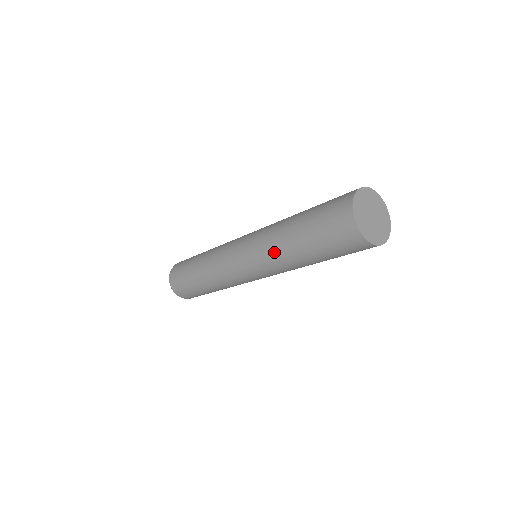
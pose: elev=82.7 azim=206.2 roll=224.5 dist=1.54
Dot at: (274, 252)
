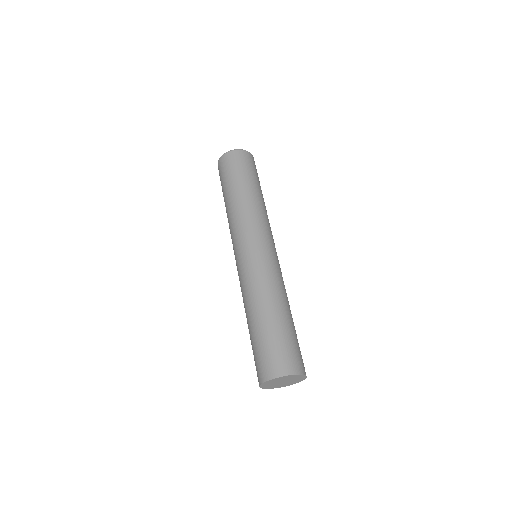
Dot at: (248, 294)
